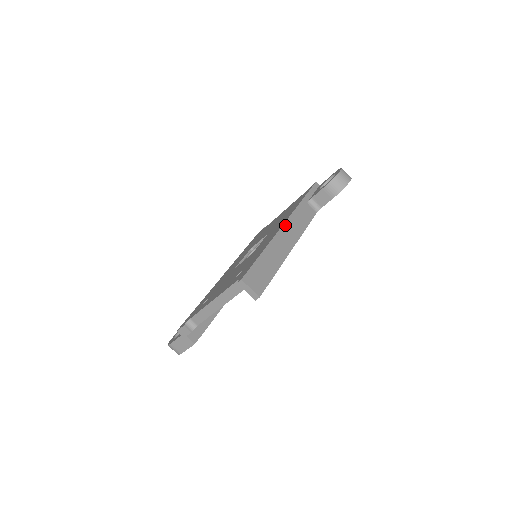
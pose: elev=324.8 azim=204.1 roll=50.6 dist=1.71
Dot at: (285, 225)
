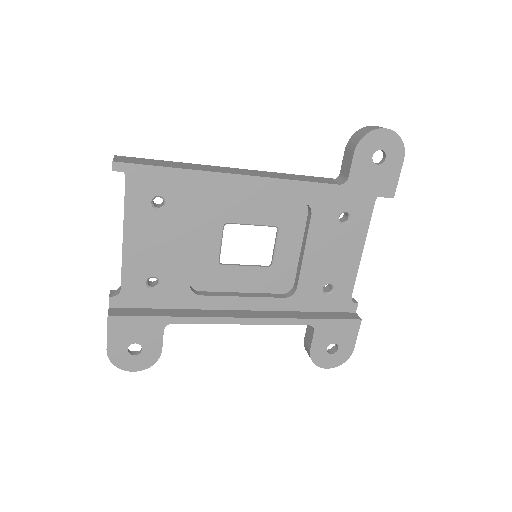
Dot at: (255, 171)
